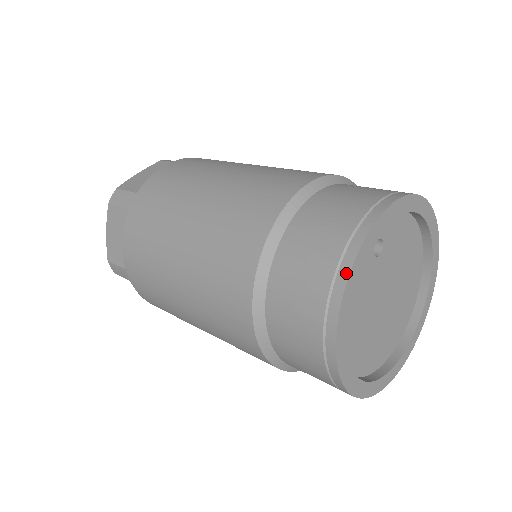
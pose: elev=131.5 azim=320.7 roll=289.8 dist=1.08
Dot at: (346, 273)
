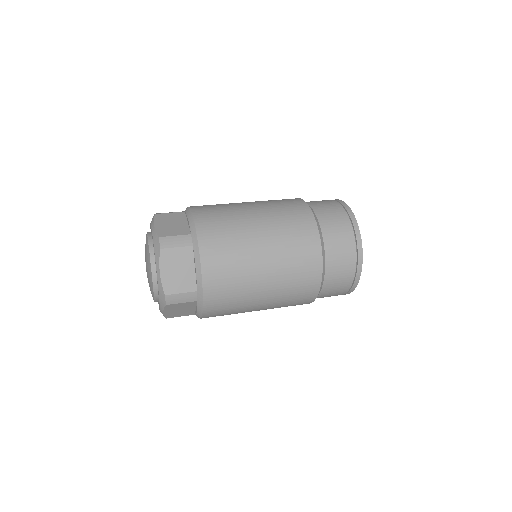
Dot at: (358, 231)
